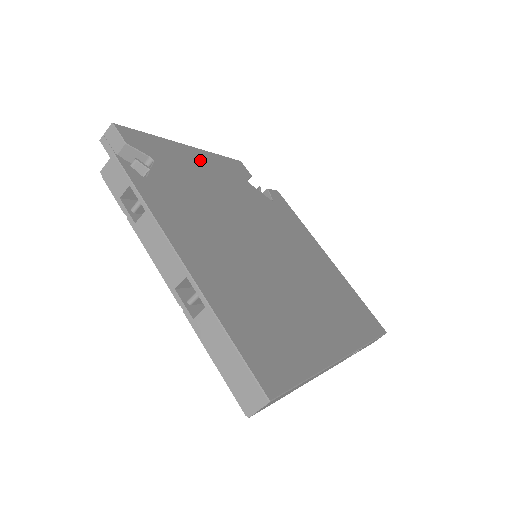
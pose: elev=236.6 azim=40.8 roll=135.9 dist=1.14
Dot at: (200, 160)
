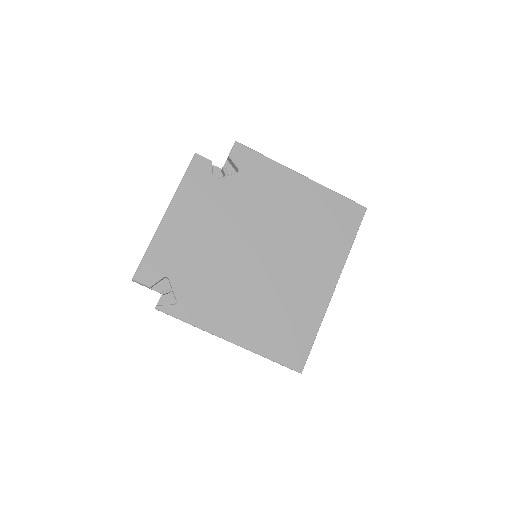
Dot at: (180, 219)
